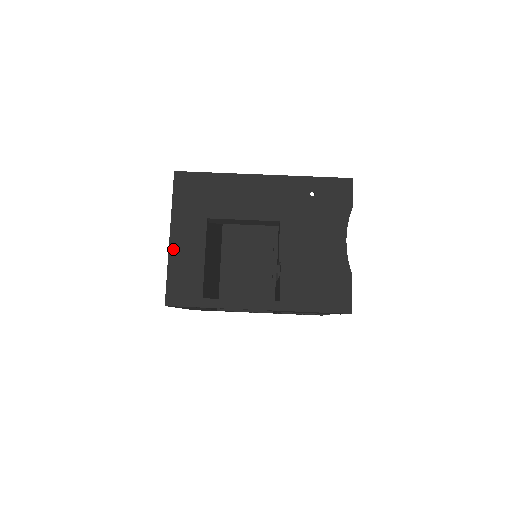
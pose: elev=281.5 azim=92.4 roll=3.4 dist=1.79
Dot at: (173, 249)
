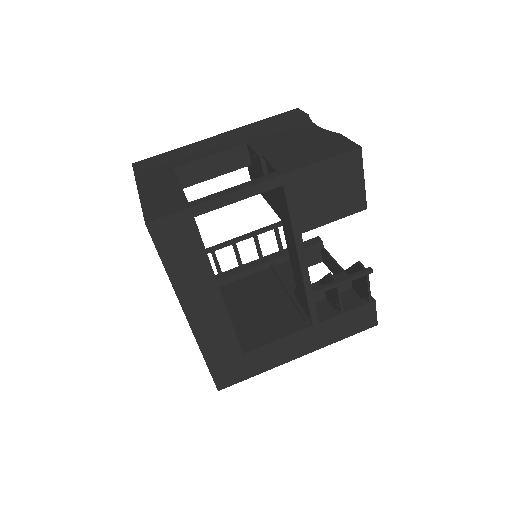
Dot at: (143, 193)
